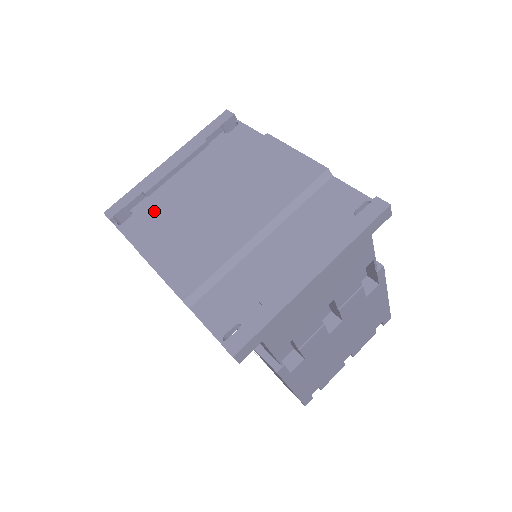
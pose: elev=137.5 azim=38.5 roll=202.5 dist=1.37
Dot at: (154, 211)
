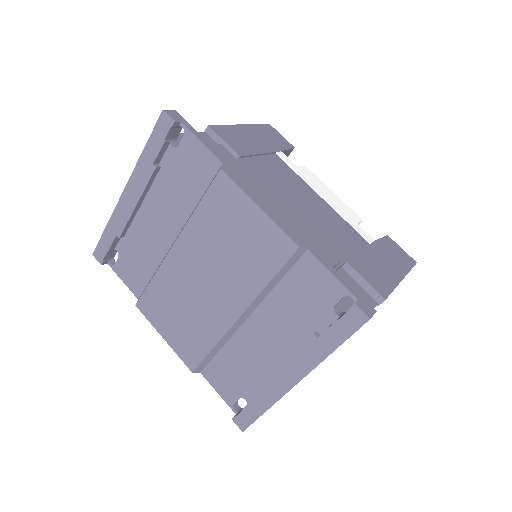
Dot at: (137, 256)
